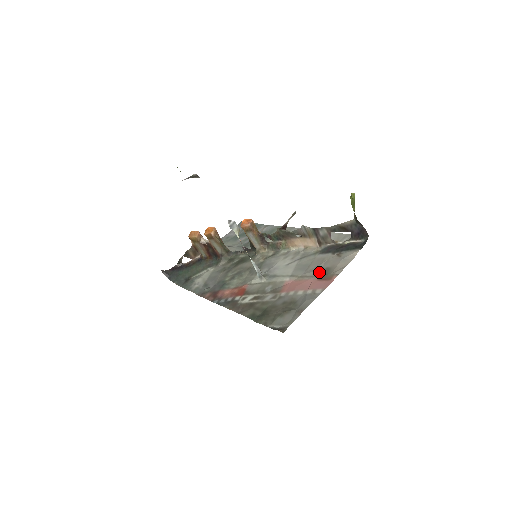
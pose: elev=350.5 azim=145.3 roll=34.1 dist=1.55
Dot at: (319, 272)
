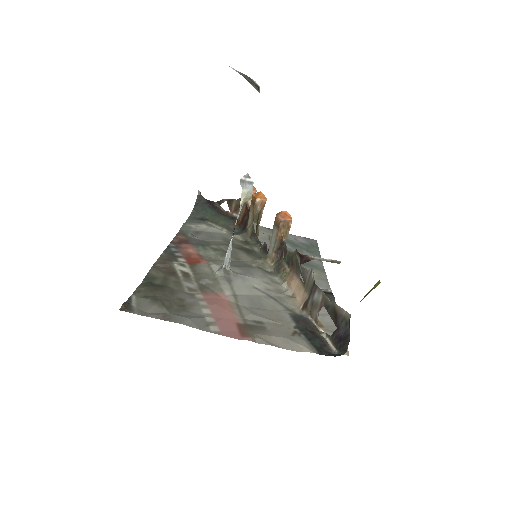
Dot at: (253, 321)
